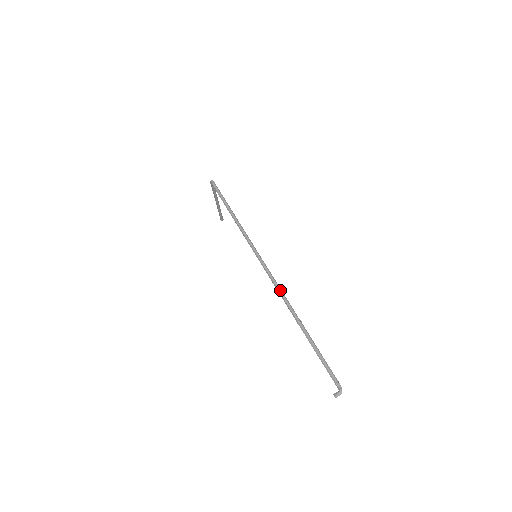
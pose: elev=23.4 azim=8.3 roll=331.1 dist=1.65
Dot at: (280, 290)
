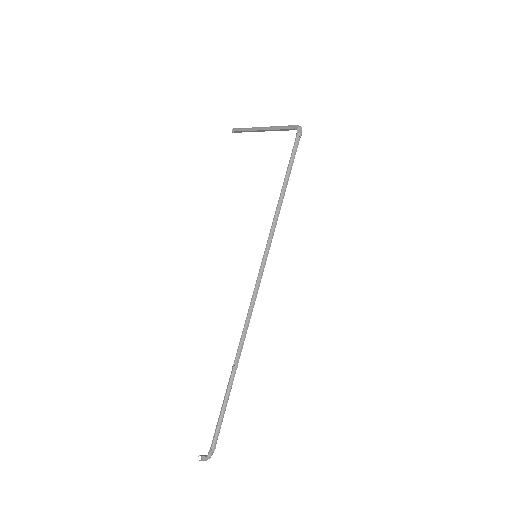
Dot at: (249, 322)
